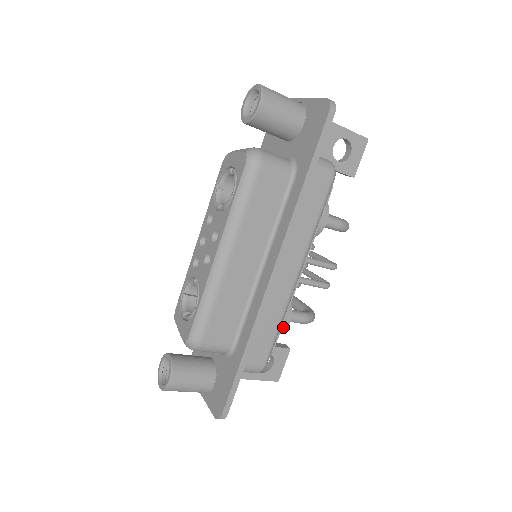
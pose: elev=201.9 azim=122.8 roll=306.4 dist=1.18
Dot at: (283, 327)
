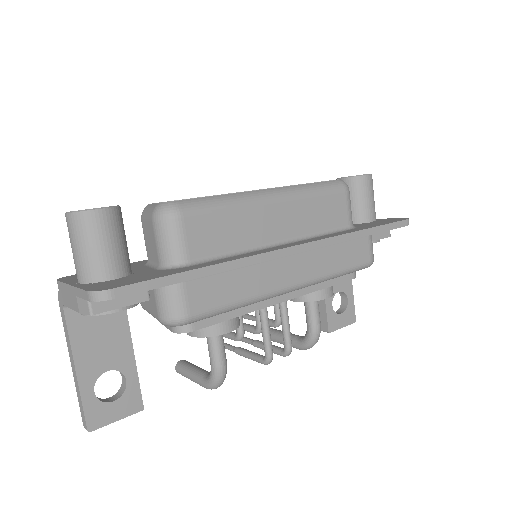
Dot at: (219, 328)
